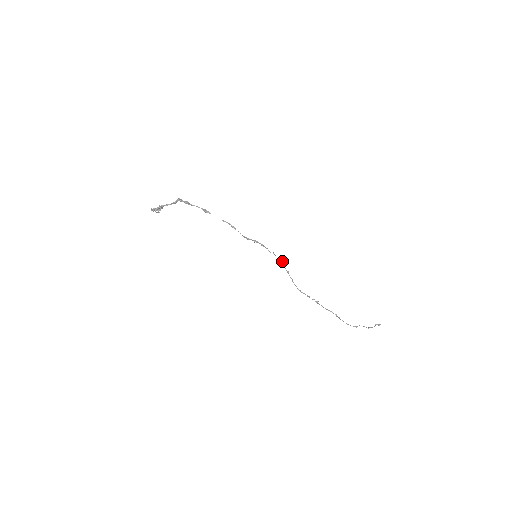
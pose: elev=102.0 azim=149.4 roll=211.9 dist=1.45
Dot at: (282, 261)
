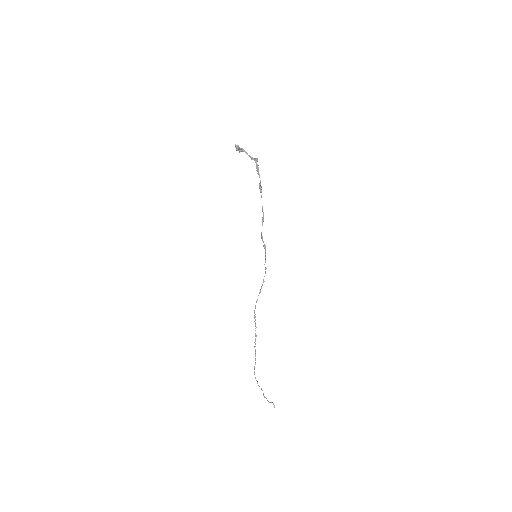
Dot at: occluded
